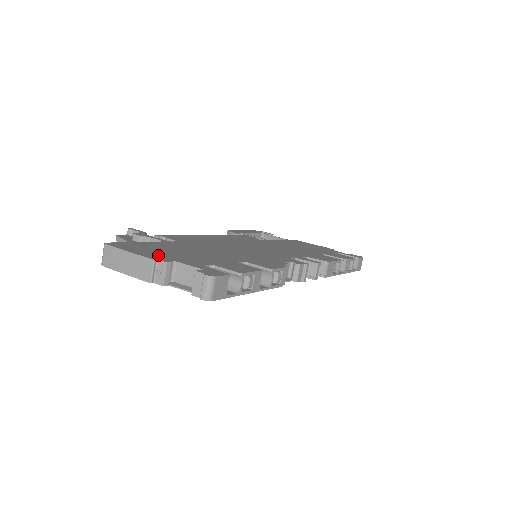
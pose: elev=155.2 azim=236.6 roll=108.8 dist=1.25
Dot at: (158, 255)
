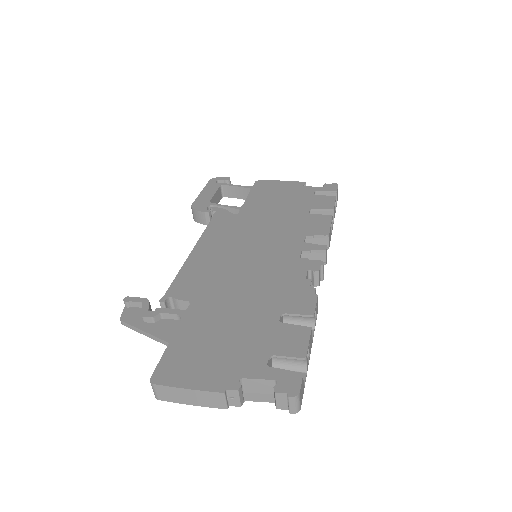
Dot at: (216, 373)
